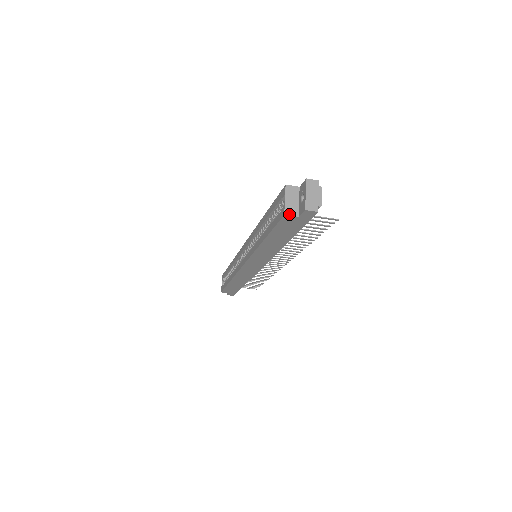
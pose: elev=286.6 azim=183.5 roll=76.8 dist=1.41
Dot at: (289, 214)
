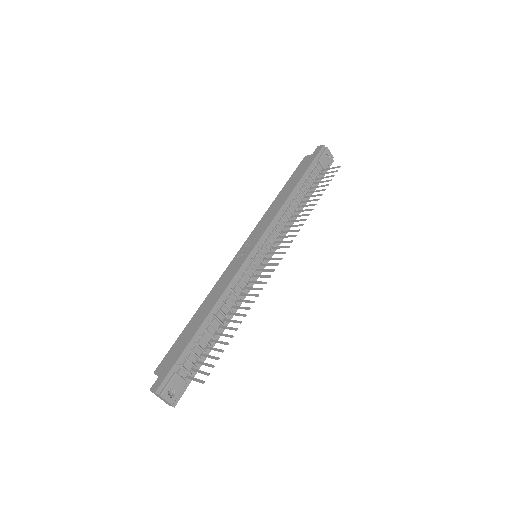
Dot at: occluded
